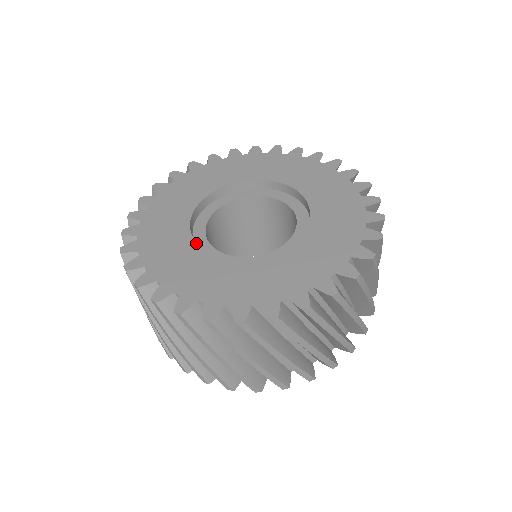
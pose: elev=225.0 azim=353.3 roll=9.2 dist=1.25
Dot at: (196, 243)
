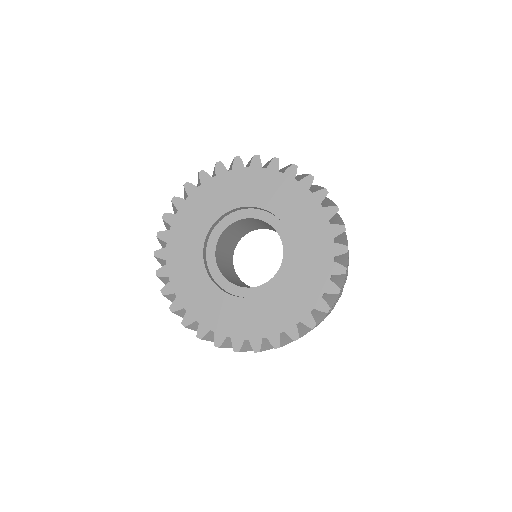
Dot at: (204, 267)
